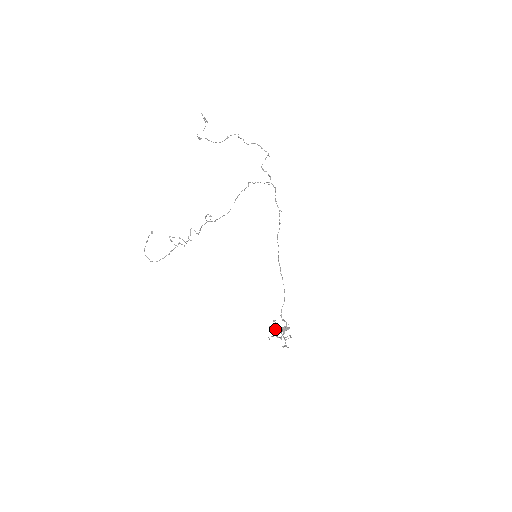
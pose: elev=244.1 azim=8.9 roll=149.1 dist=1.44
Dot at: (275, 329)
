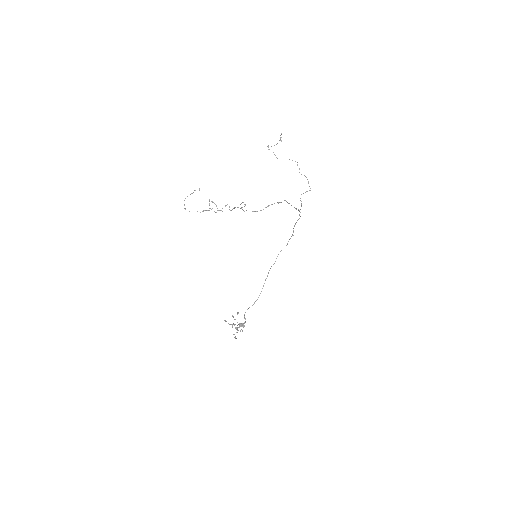
Dot at: (235, 319)
